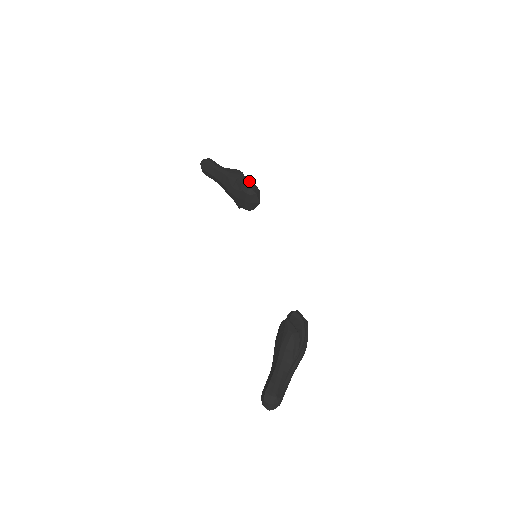
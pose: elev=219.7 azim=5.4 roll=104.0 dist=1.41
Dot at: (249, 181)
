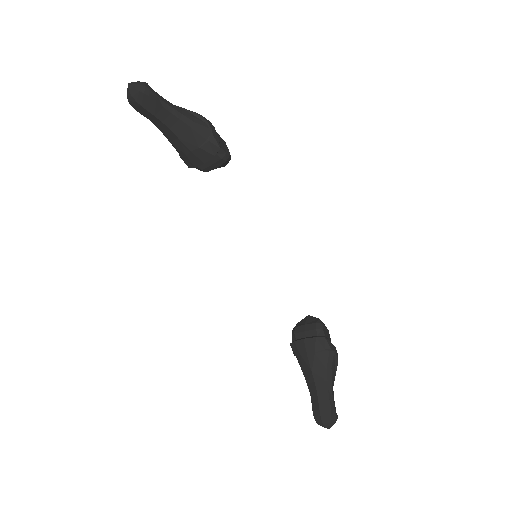
Dot at: (218, 136)
